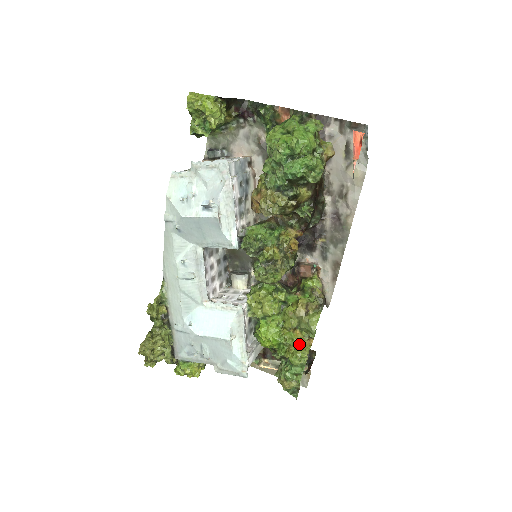
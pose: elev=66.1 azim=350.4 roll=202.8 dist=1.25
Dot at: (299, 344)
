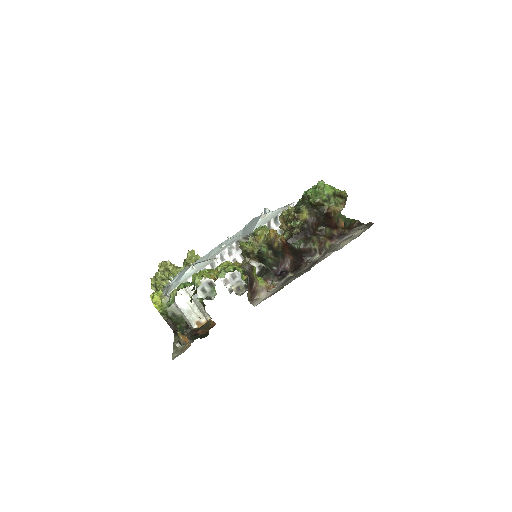
Dot at: (209, 273)
